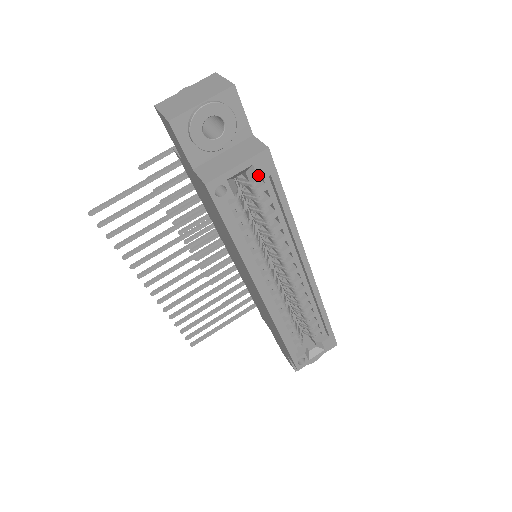
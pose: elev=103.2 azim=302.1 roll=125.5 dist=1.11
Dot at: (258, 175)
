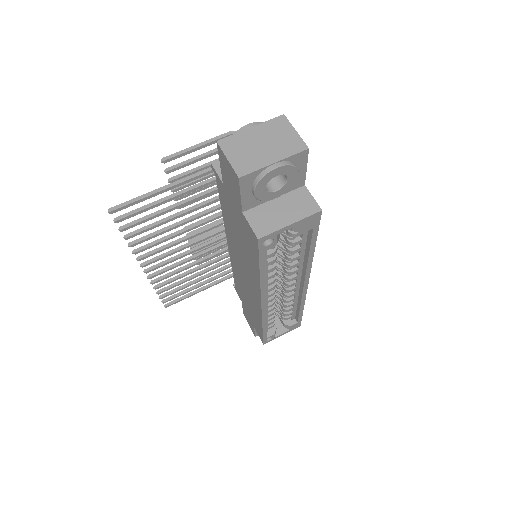
Dot at: (303, 229)
